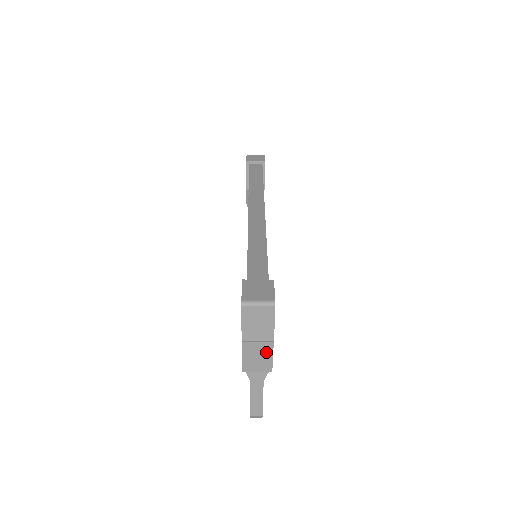
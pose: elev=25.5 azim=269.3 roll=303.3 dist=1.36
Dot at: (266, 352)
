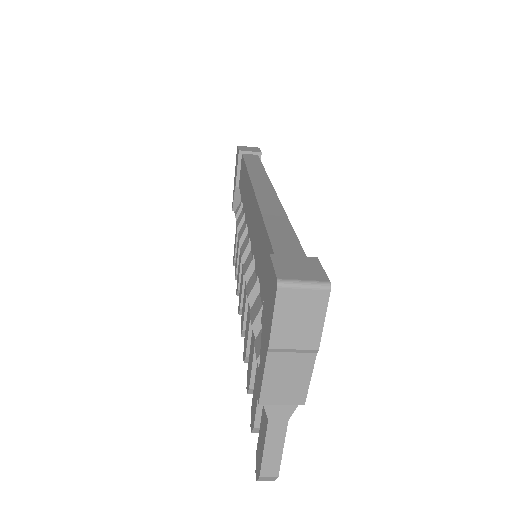
Dot at: (302, 370)
